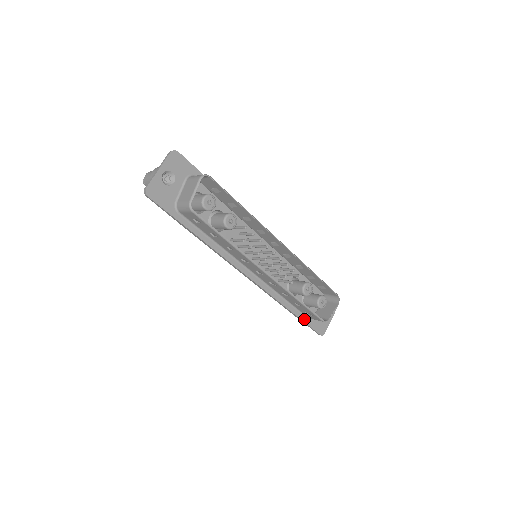
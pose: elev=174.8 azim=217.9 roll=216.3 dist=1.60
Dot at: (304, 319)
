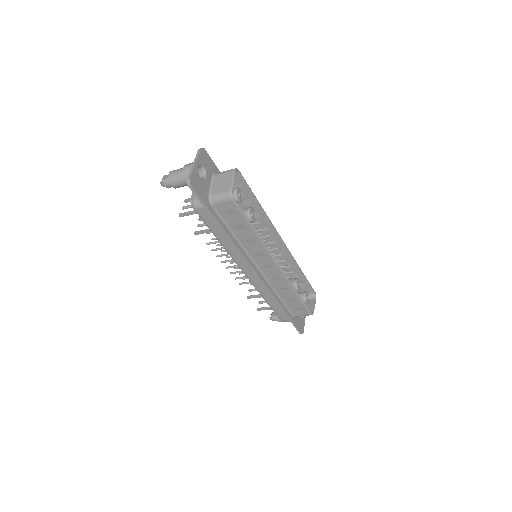
Dot at: (291, 317)
